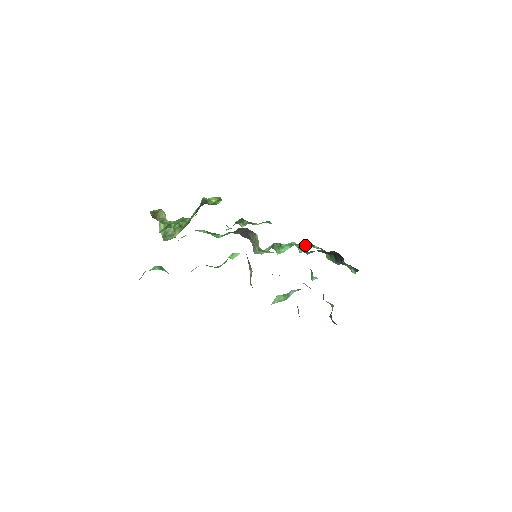
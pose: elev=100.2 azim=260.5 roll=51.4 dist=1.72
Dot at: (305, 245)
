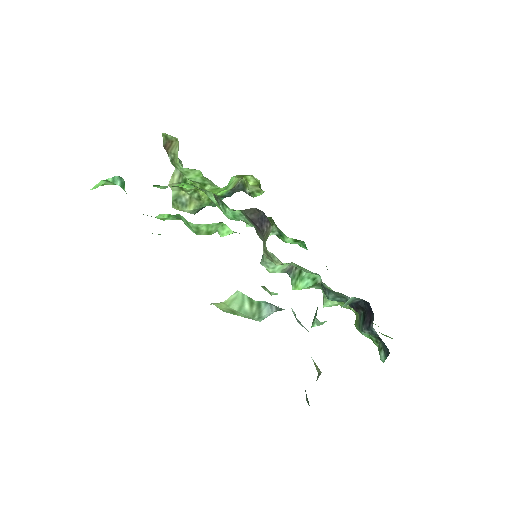
Dot at: occluded
